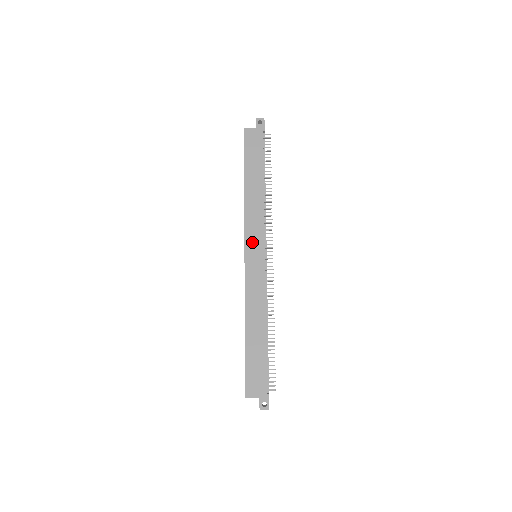
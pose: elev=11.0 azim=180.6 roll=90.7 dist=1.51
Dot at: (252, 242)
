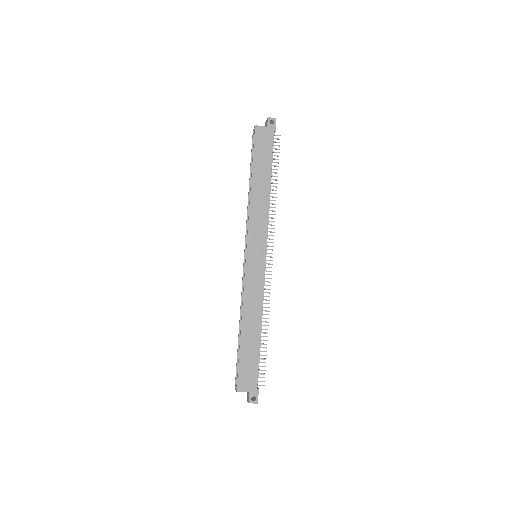
Dot at: (254, 242)
